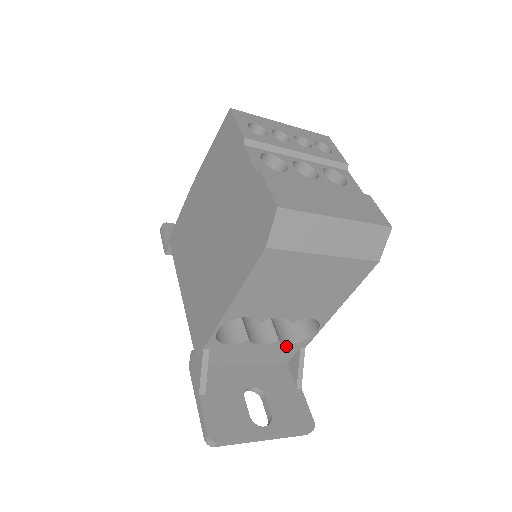
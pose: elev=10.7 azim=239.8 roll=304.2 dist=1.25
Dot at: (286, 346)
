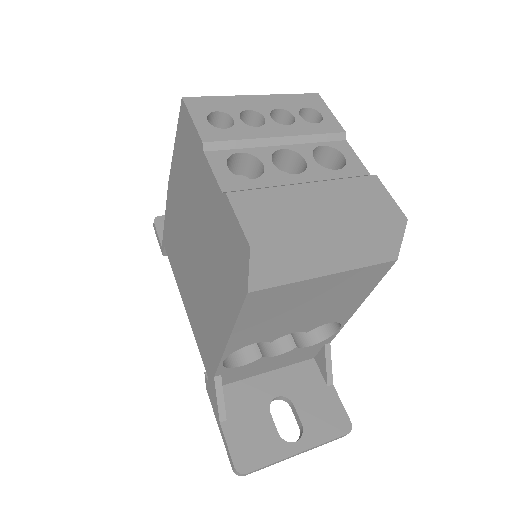
Dot at: (307, 348)
